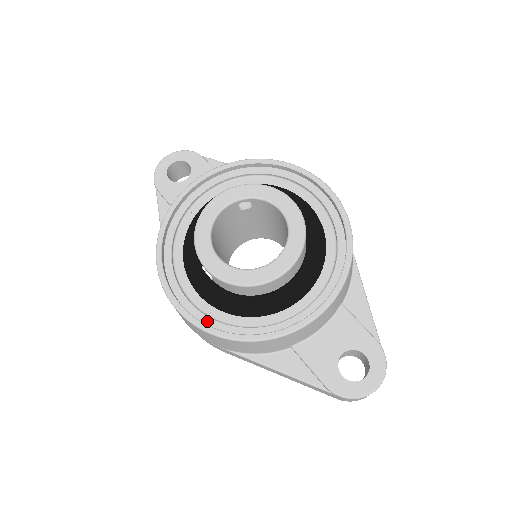
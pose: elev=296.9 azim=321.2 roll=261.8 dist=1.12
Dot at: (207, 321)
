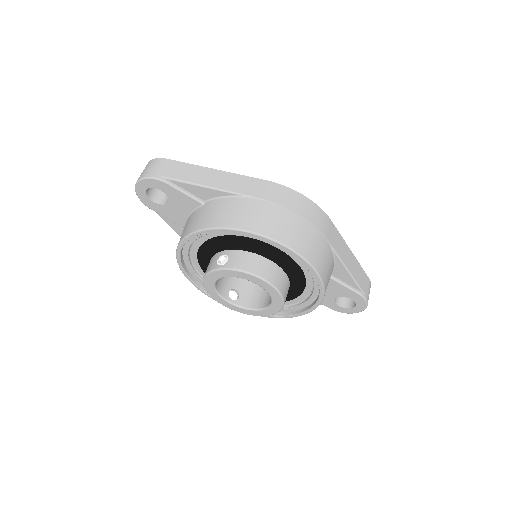
Dot at: occluded
